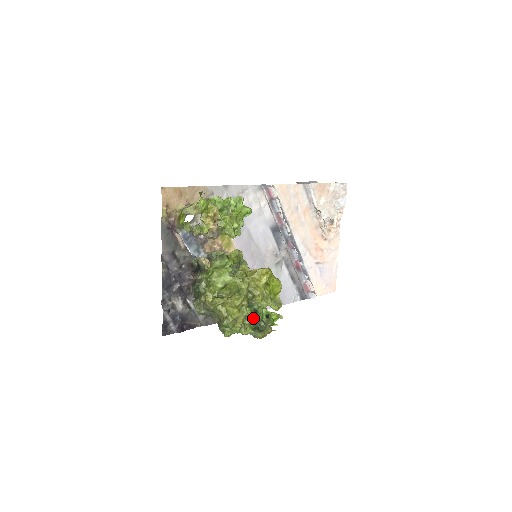
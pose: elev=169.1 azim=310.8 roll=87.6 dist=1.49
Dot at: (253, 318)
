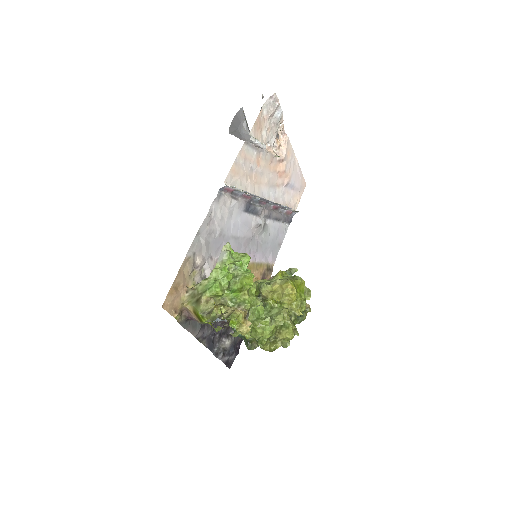
Dot at: occluded
